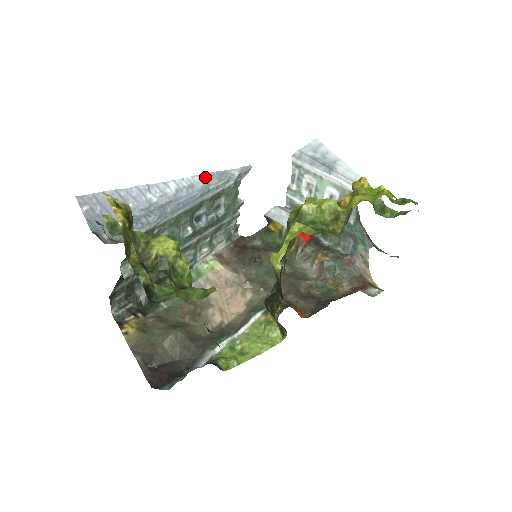
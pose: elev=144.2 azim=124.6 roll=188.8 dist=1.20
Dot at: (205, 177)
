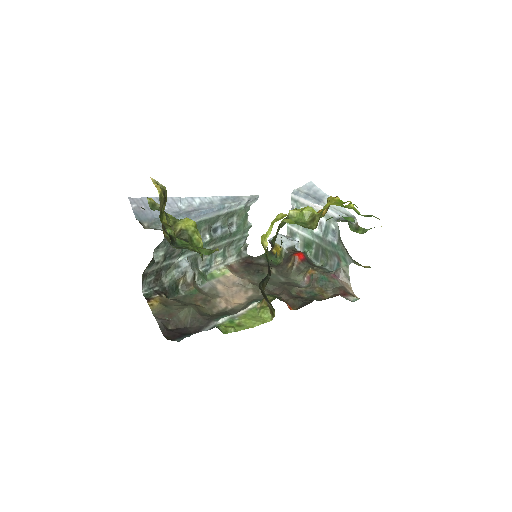
Dot at: (222, 198)
